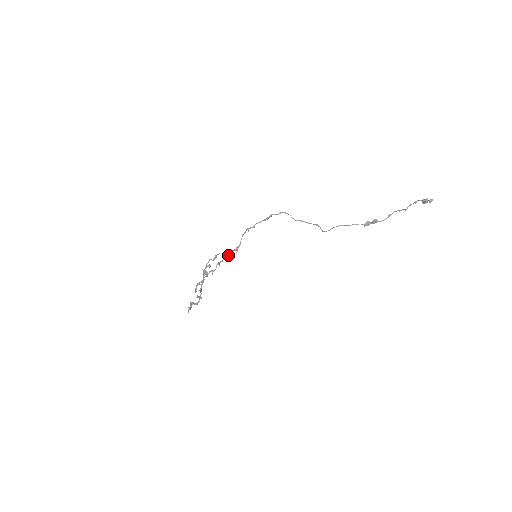
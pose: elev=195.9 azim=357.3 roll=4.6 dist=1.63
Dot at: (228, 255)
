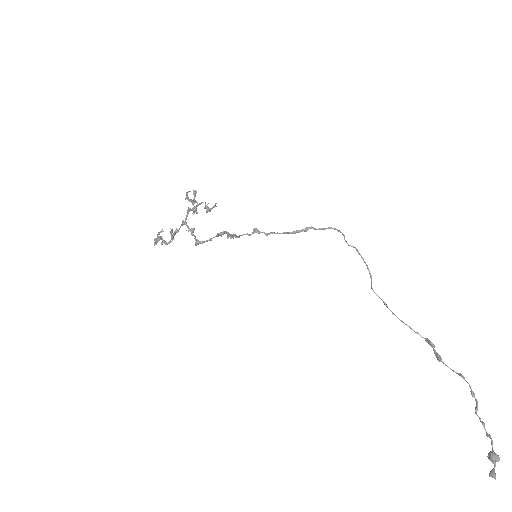
Dot at: (216, 236)
